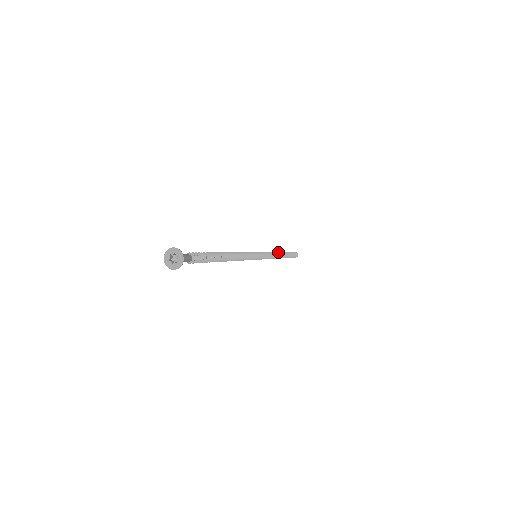
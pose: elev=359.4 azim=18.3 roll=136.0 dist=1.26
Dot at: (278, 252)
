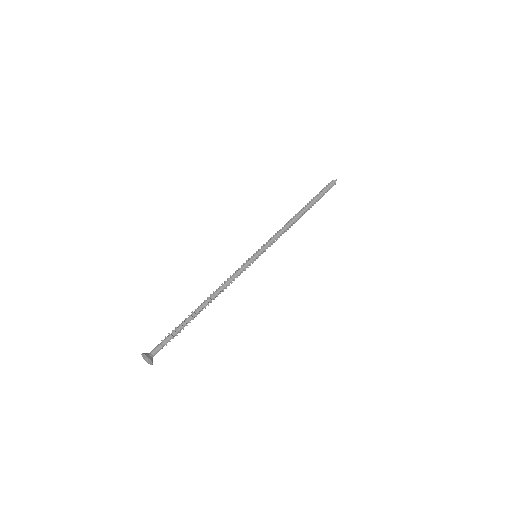
Dot at: (295, 217)
